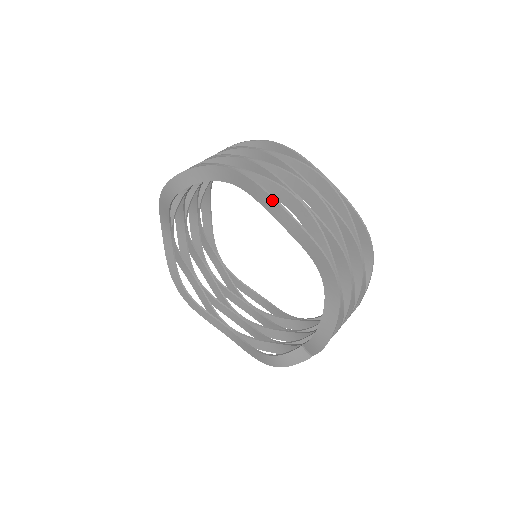
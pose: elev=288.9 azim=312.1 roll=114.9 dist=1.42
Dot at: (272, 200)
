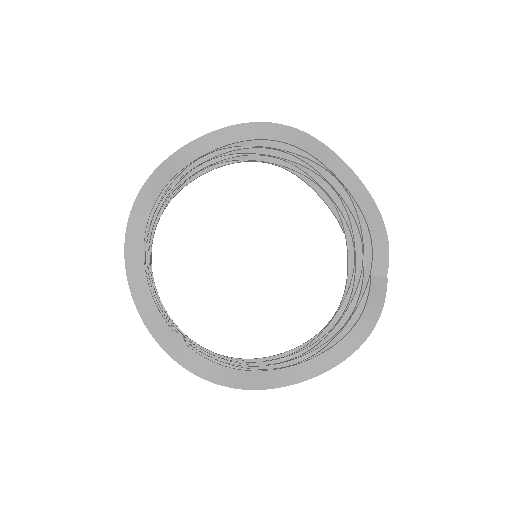
Dot at: (260, 124)
